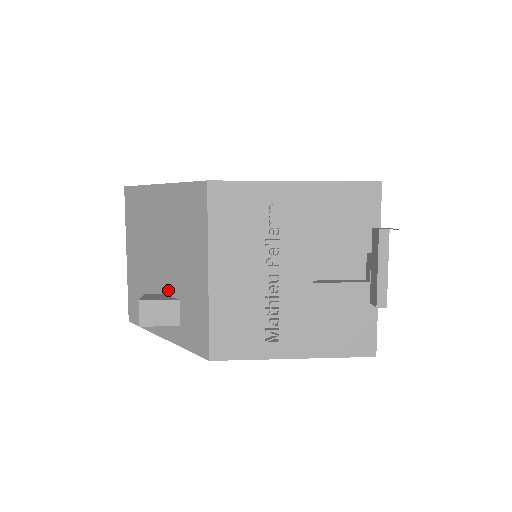
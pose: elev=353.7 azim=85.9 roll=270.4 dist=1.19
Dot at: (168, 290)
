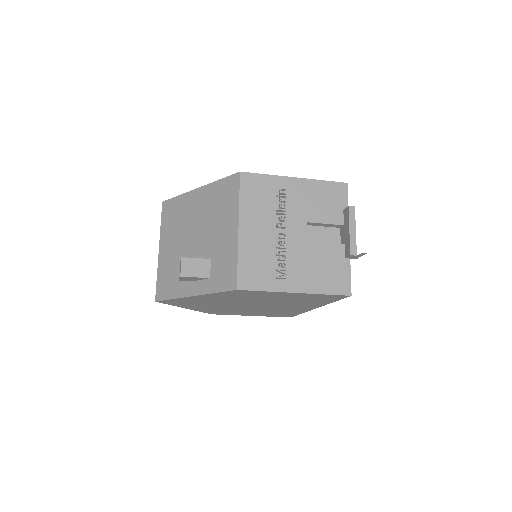
Dot at: (200, 257)
